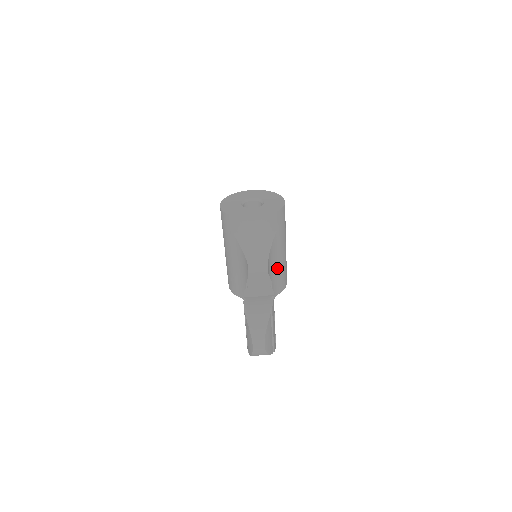
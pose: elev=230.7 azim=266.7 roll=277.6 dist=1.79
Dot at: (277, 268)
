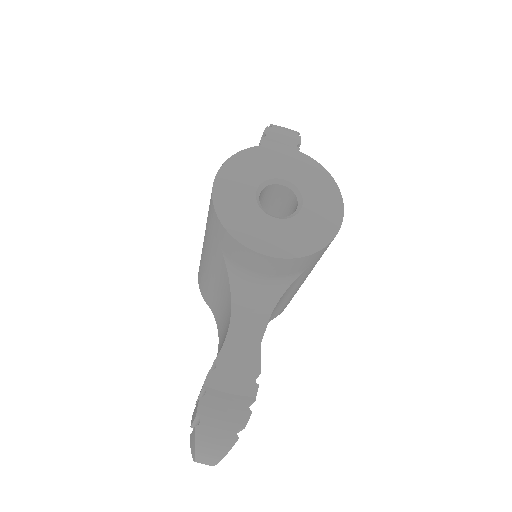
Dot at: (282, 302)
